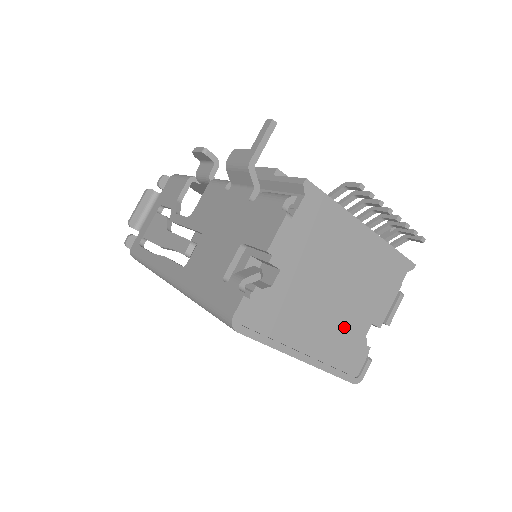
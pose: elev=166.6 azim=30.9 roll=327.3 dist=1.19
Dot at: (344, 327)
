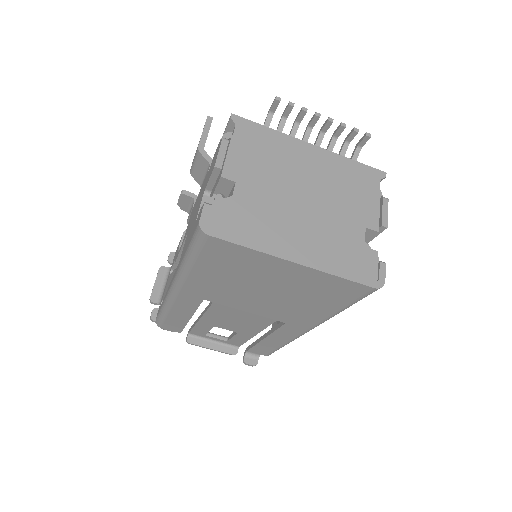
Dot at: (333, 231)
